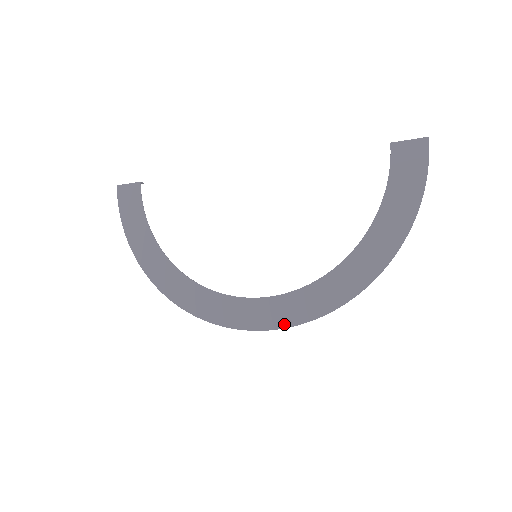
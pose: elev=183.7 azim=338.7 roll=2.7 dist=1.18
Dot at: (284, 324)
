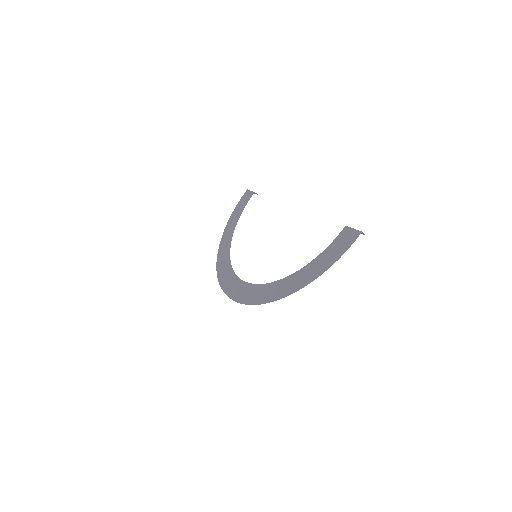
Dot at: (236, 299)
